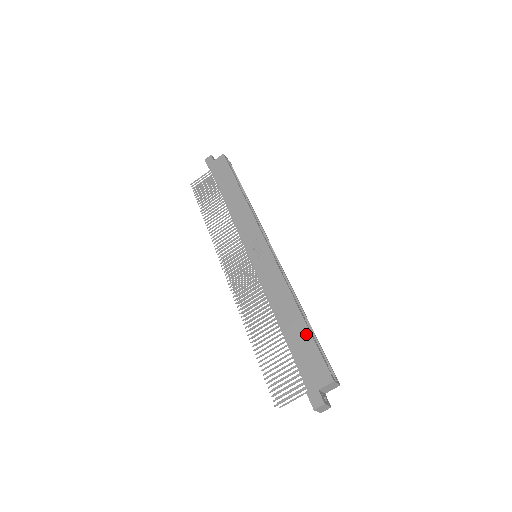
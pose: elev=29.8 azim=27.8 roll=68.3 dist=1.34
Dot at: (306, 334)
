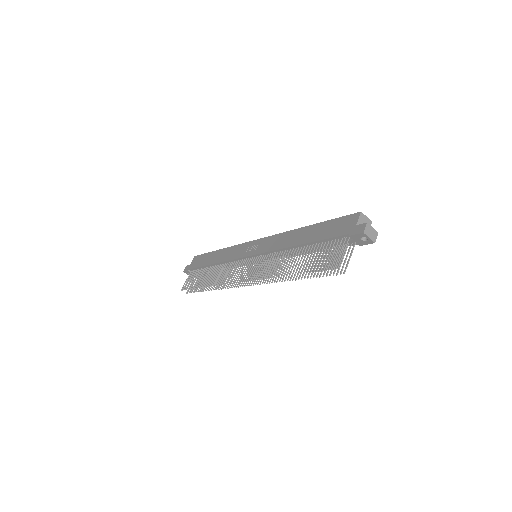
Dot at: (321, 225)
